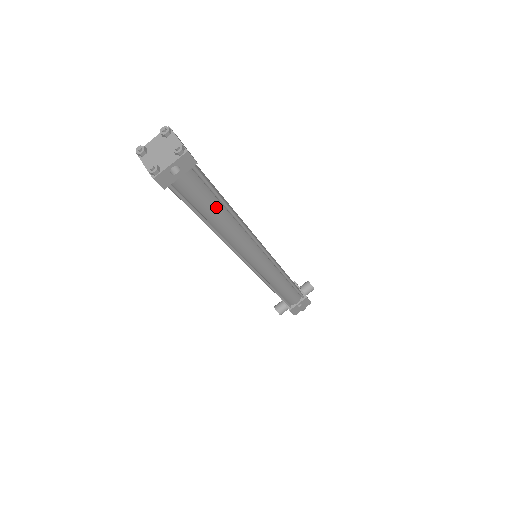
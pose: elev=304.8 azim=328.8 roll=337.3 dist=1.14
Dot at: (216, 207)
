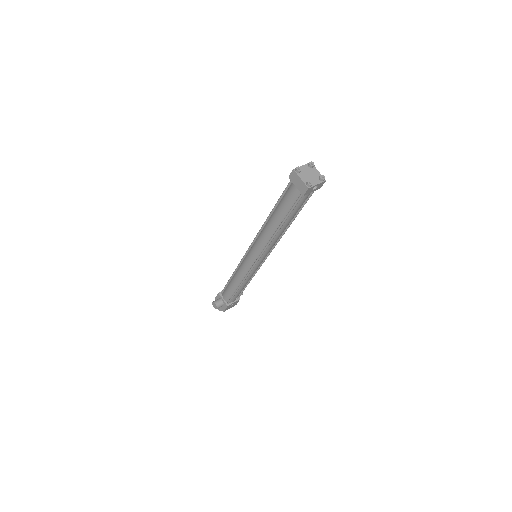
Dot at: (295, 215)
